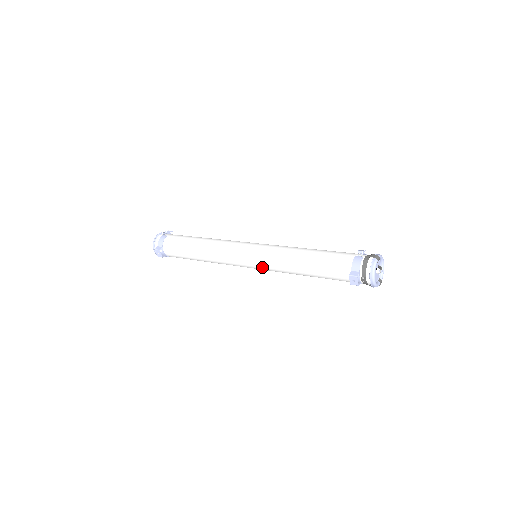
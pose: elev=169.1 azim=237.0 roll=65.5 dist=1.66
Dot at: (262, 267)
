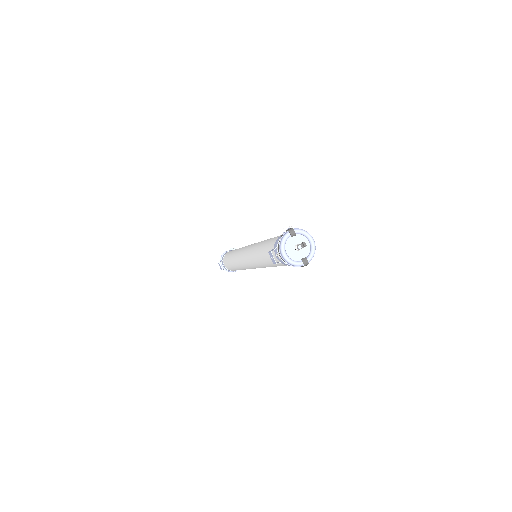
Dot at: (250, 263)
